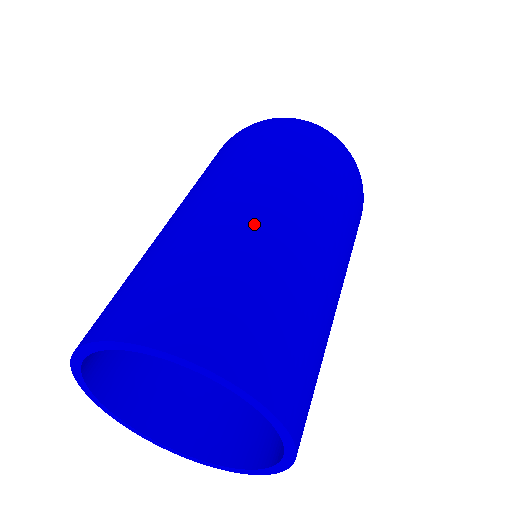
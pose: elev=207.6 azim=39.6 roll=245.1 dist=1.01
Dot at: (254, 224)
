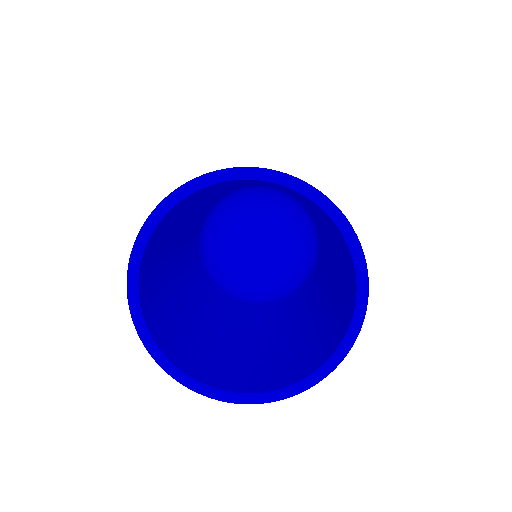
Dot at: occluded
